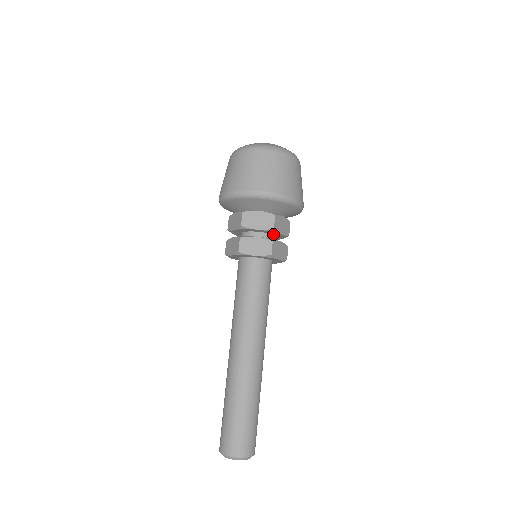
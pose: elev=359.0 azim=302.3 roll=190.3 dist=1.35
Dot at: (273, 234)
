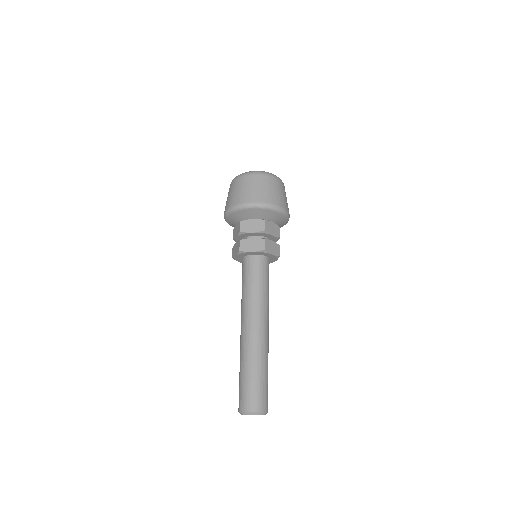
Dot at: occluded
